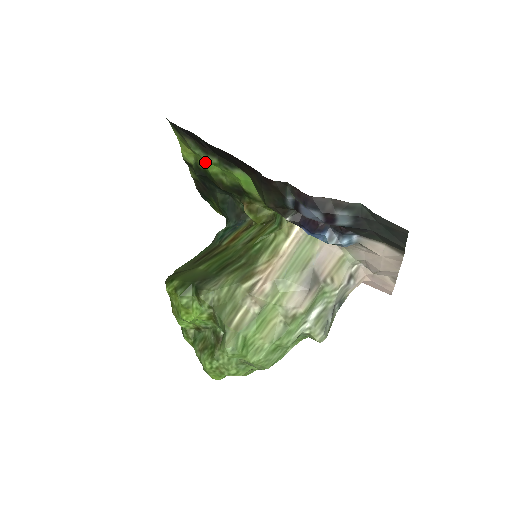
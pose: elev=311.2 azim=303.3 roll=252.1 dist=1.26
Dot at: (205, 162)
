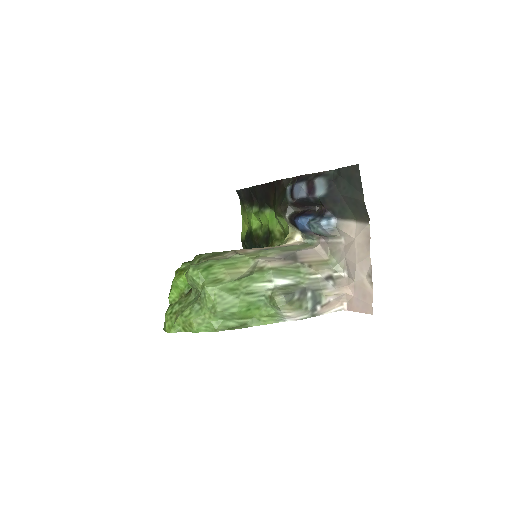
Dot at: (251, 217)
